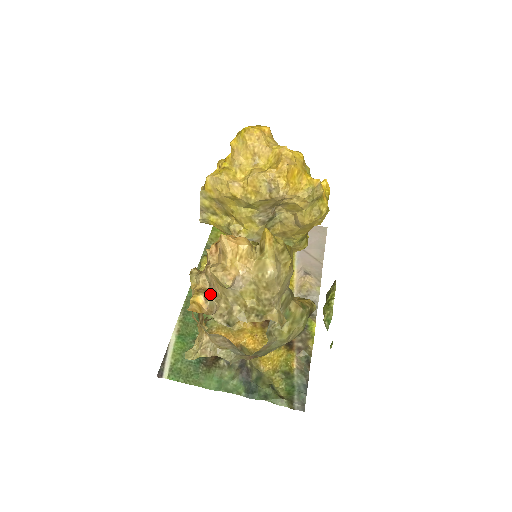
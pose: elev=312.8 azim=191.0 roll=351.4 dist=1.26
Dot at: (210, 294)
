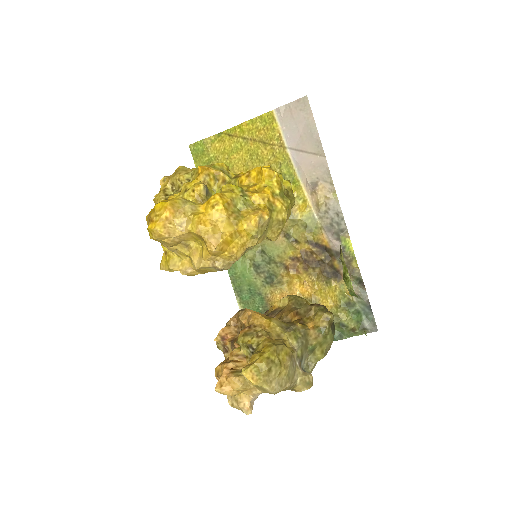
Dot at: occluded
